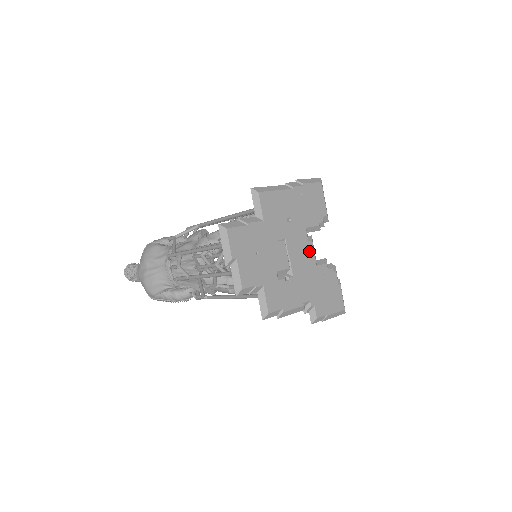
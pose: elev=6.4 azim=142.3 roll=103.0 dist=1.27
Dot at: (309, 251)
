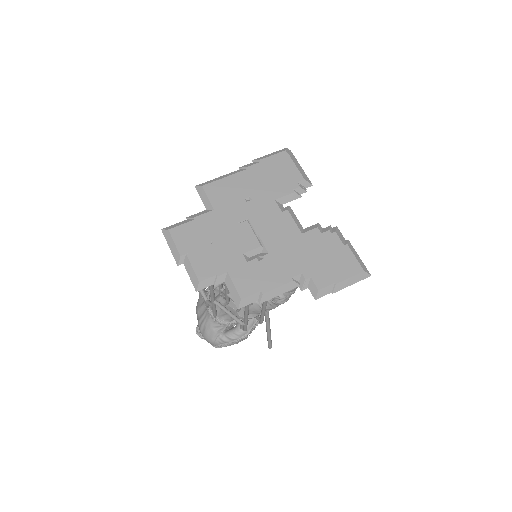
Dot at: (286, 221)
